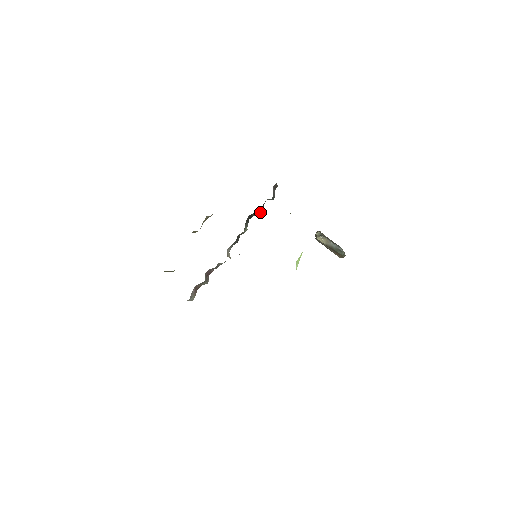
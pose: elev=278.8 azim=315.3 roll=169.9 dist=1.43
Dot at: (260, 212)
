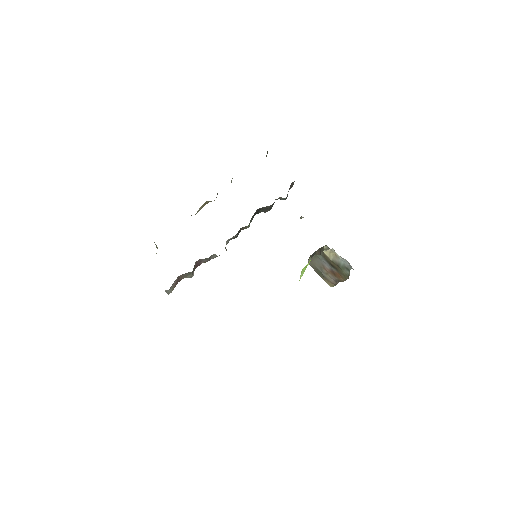
Dot at: (268, 210)
